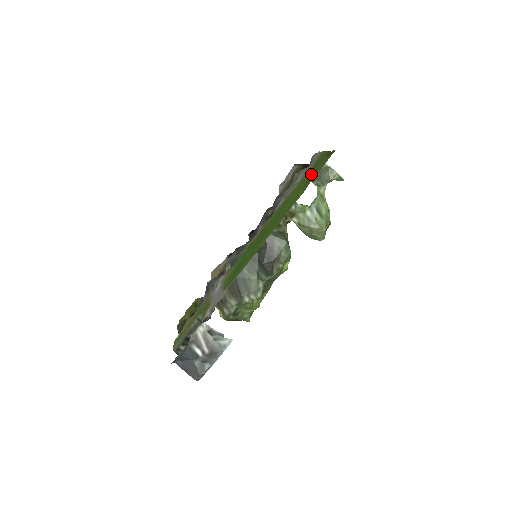
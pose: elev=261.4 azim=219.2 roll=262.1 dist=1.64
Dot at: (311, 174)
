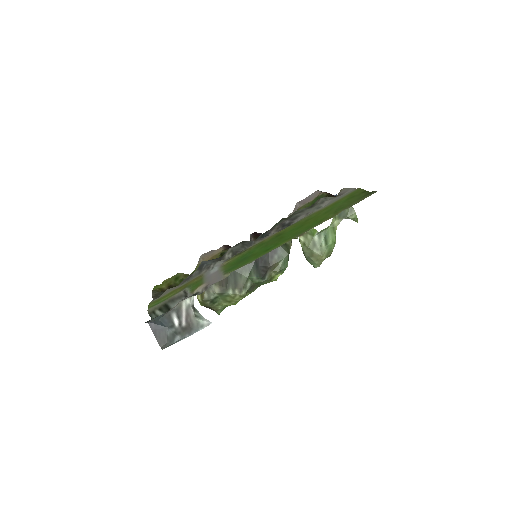
Dot at: (345, 203)
